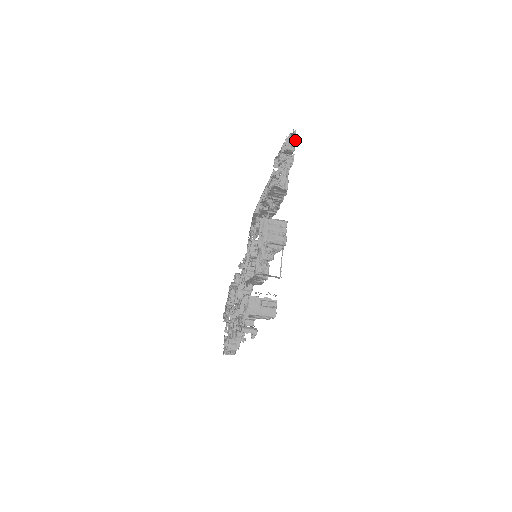
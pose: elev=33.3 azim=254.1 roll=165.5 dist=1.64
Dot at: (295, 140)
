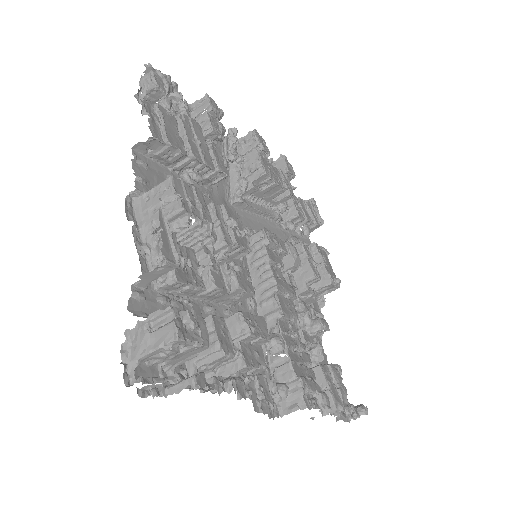
Dot at: (150, 73)
